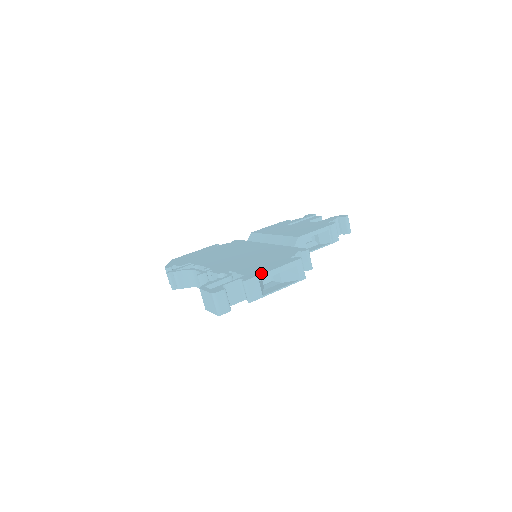
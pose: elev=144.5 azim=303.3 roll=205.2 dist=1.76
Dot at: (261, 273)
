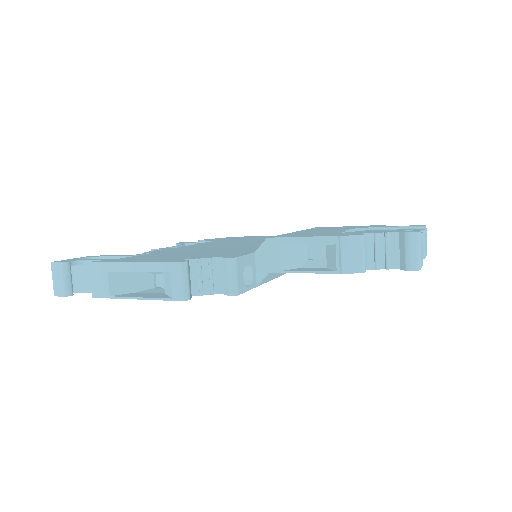
Dot at: (116, 261)
